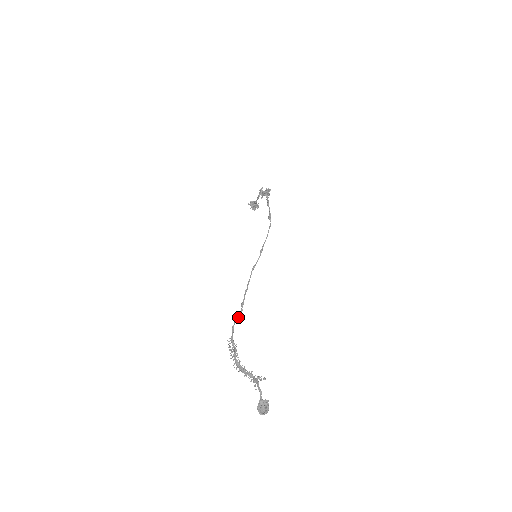
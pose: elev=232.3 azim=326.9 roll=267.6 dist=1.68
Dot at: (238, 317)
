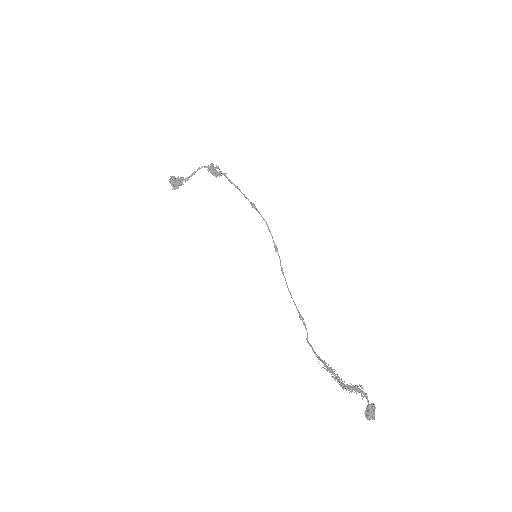
Dot at: occluded
